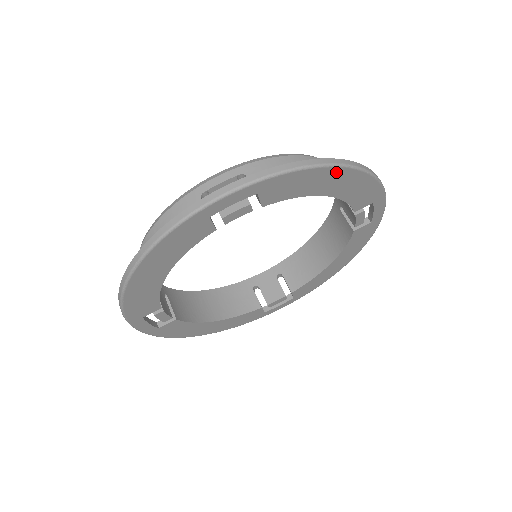
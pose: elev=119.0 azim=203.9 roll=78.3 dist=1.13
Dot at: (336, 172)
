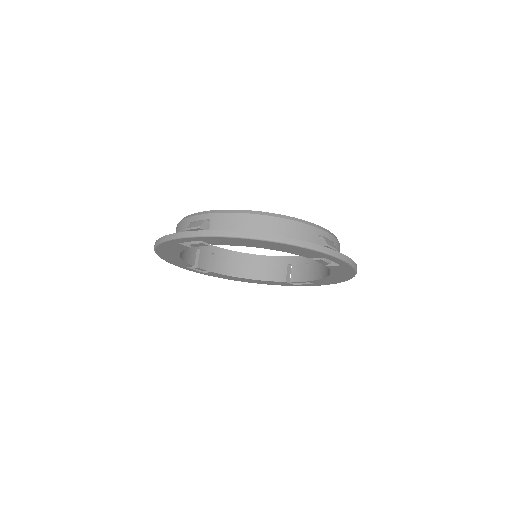
Dot at: (257, 241)
